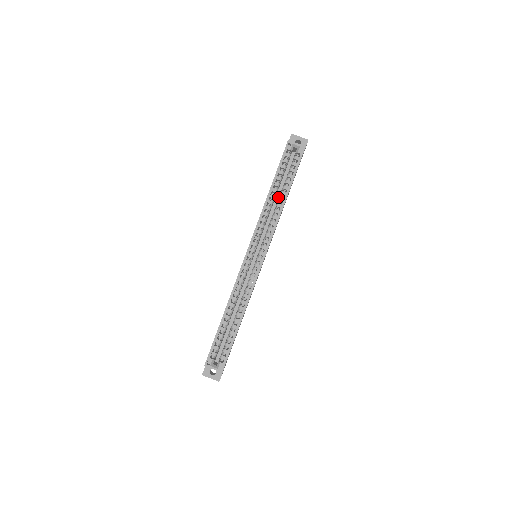
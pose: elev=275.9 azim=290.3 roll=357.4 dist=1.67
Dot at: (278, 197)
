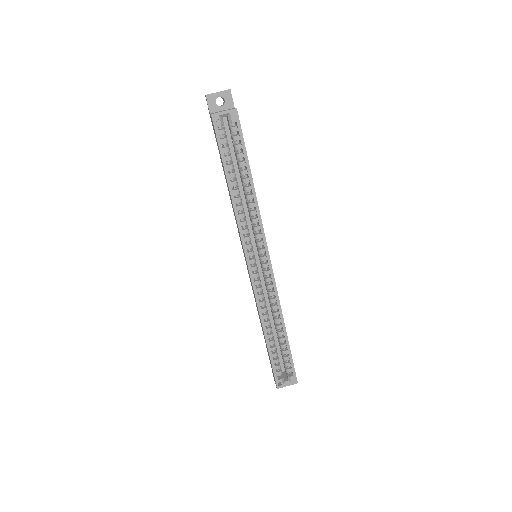
Dot at: (239, 182)
